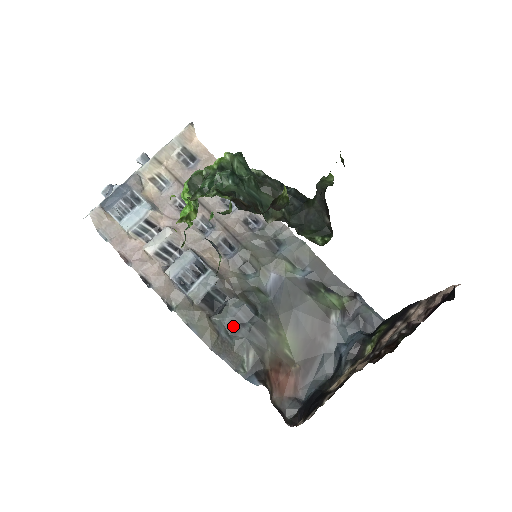
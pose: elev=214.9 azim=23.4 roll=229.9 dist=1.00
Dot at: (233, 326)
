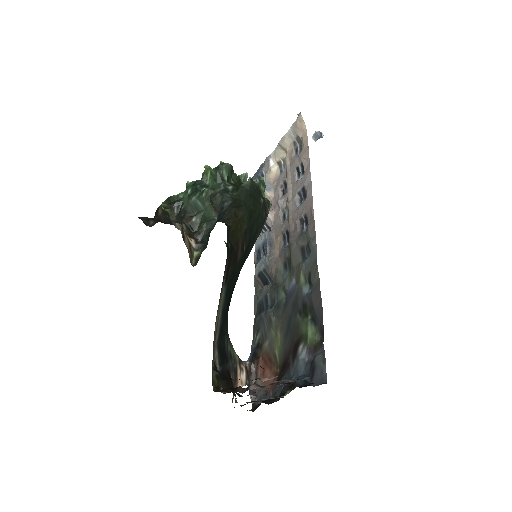
Dot at: (260, 307)
